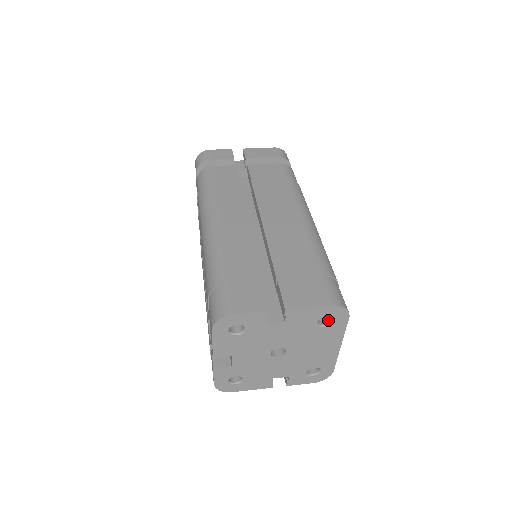
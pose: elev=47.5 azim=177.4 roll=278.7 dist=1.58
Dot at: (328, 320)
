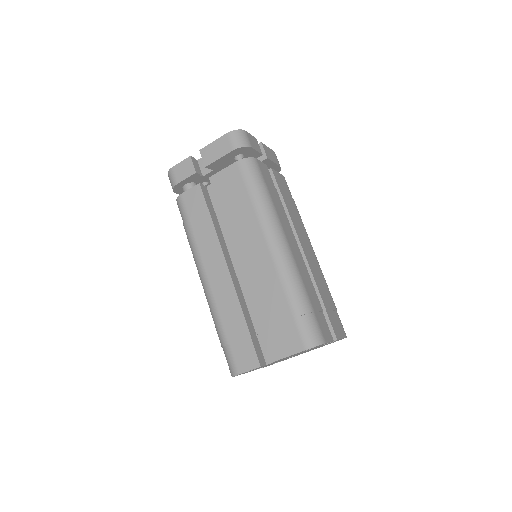
Dot at: occluded
